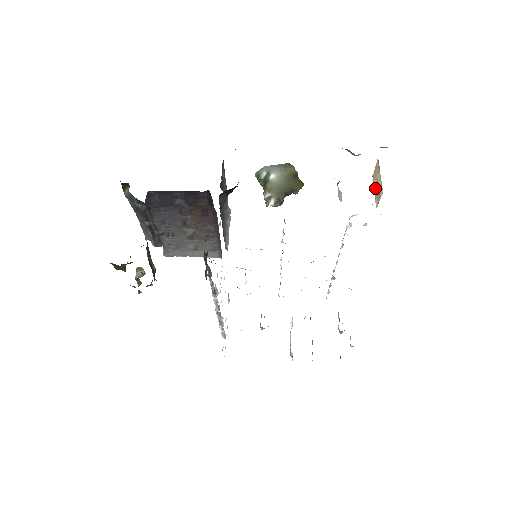
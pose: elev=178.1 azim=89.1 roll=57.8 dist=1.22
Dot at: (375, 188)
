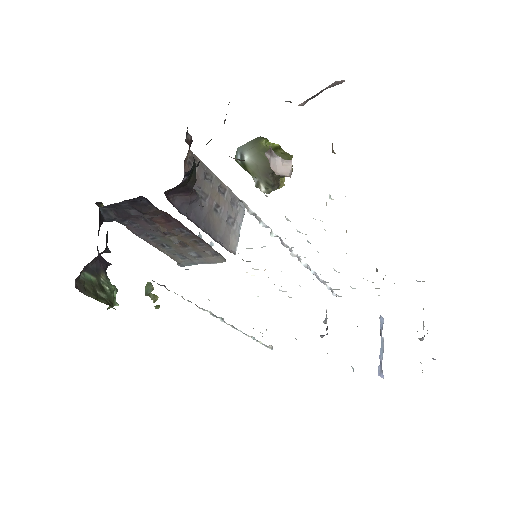
Dot at: (332, 145)
